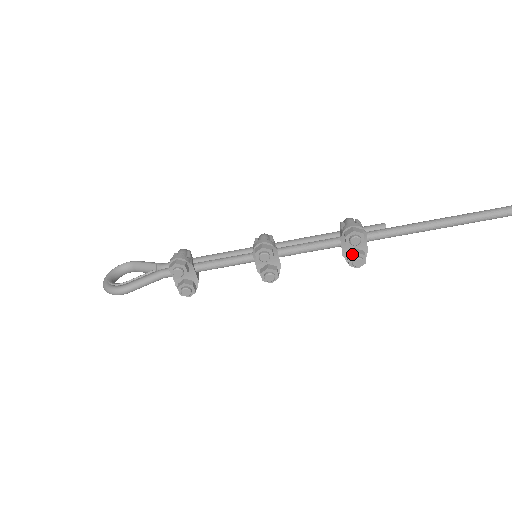
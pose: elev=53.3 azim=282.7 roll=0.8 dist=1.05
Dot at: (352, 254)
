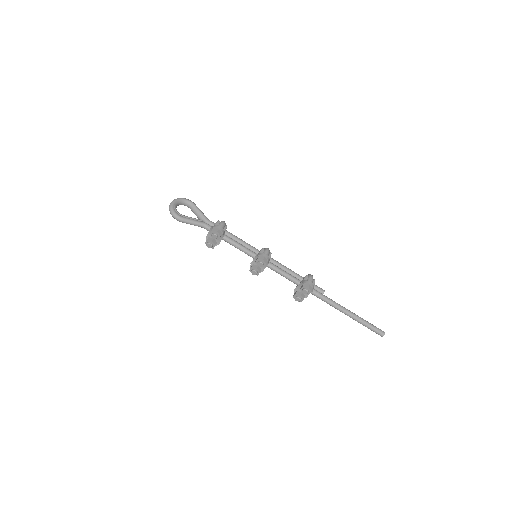
Dot at: (299, 294)
